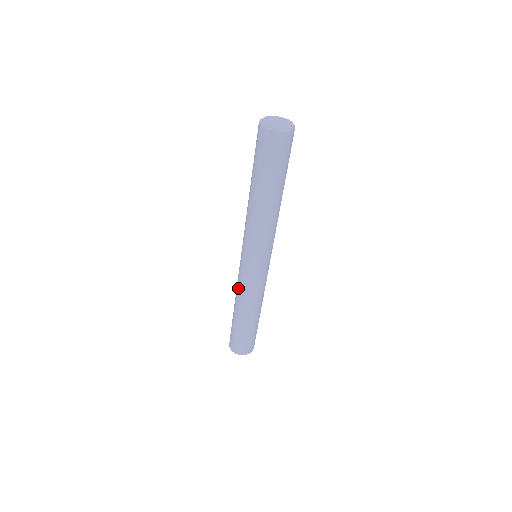
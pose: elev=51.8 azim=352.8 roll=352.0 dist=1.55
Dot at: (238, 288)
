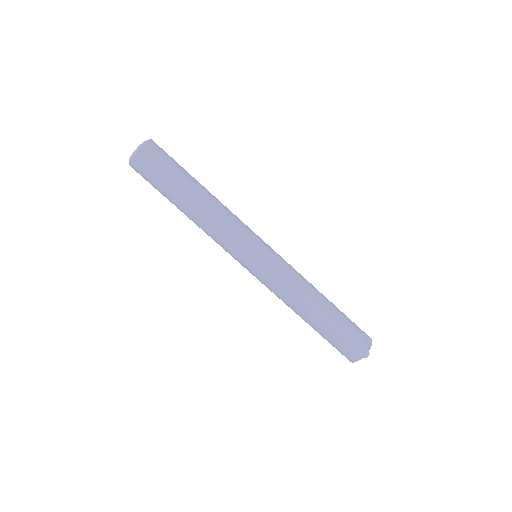
Dot at: (285, 292)
